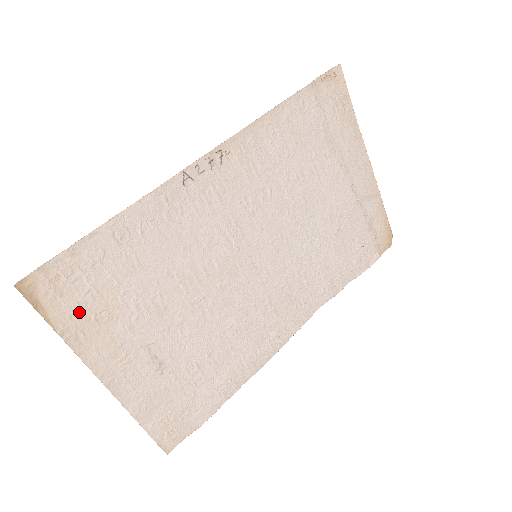
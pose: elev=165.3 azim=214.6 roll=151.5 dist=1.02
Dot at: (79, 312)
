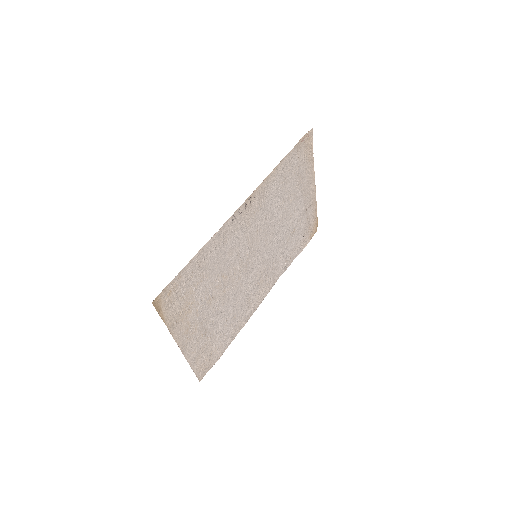
Dot at: (176, 310)
